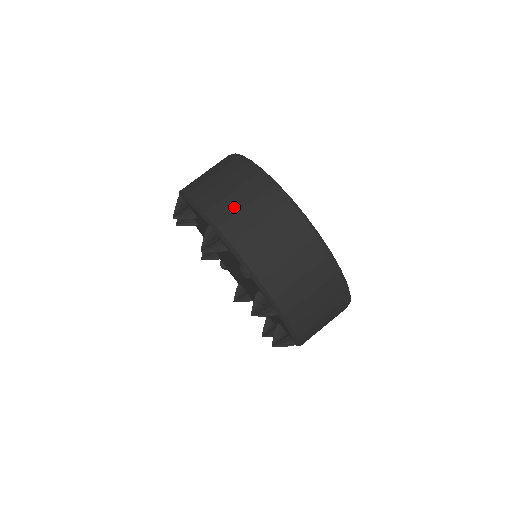
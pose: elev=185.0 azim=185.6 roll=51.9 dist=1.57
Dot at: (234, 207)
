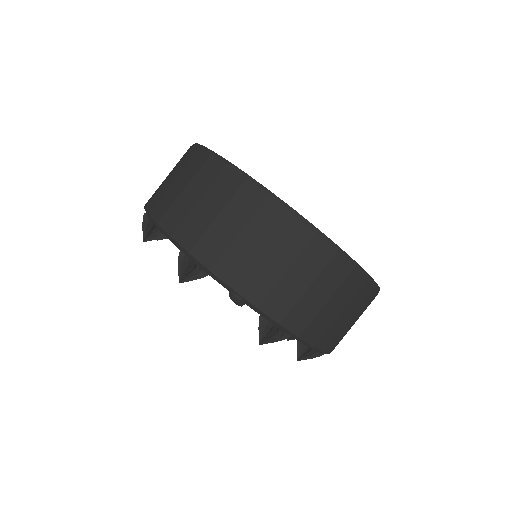
Dot at: (204, 221)
